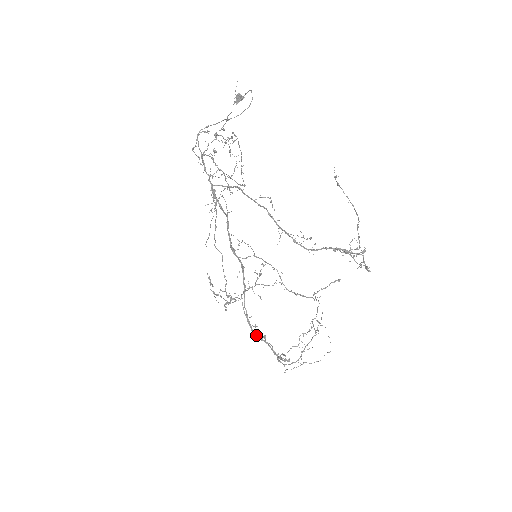
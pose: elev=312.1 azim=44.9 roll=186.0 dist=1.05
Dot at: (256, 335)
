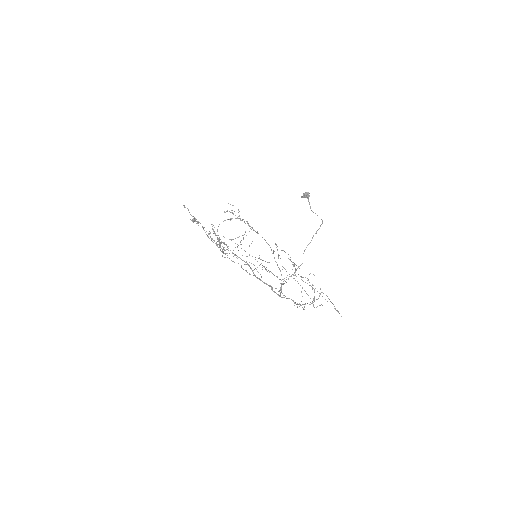
Dot at: occluded
